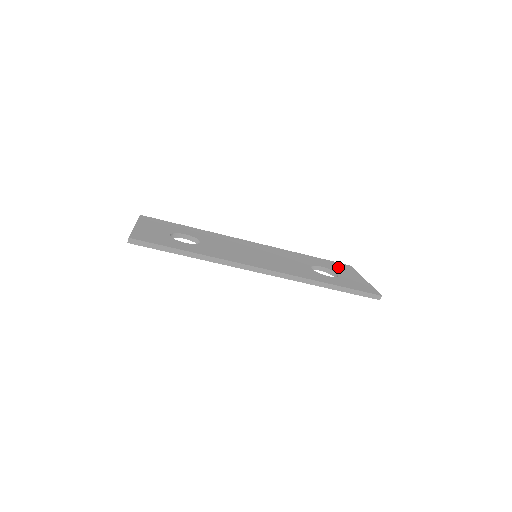
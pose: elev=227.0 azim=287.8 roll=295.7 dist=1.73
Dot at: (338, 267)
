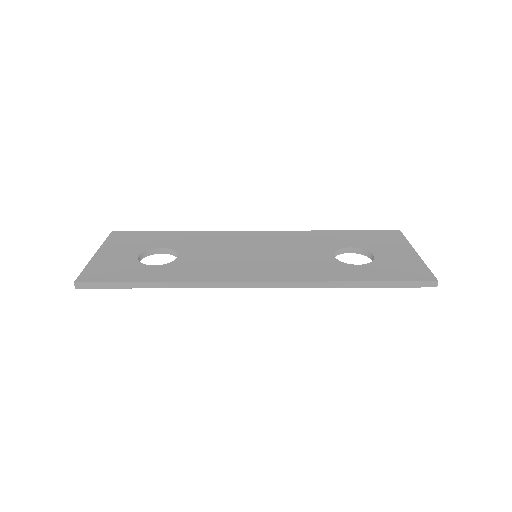
Dot at: (377, 240)
